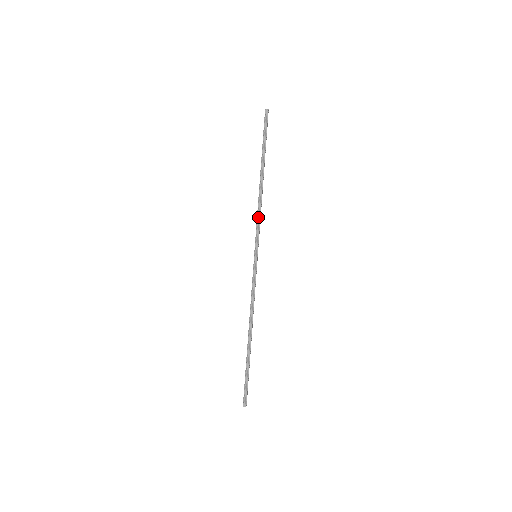
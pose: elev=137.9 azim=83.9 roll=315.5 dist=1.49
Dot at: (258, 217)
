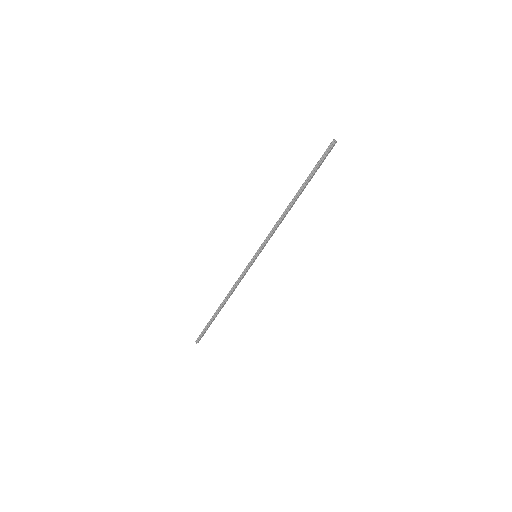
Dot at: (273, 229)
